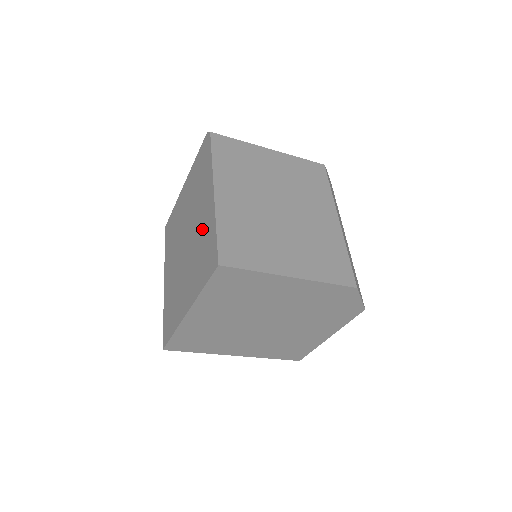
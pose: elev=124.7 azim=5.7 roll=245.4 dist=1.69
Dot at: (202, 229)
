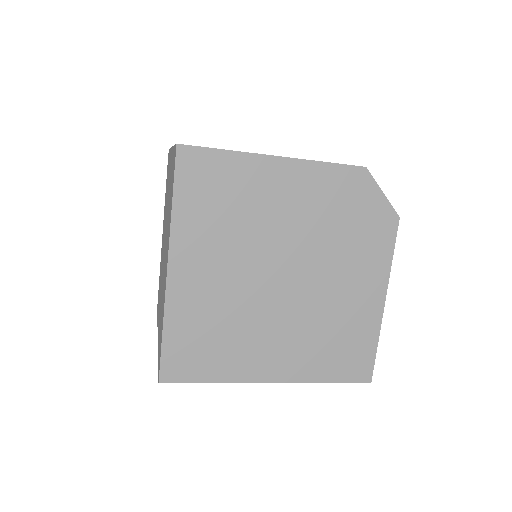
Dot at: (169, 188)
